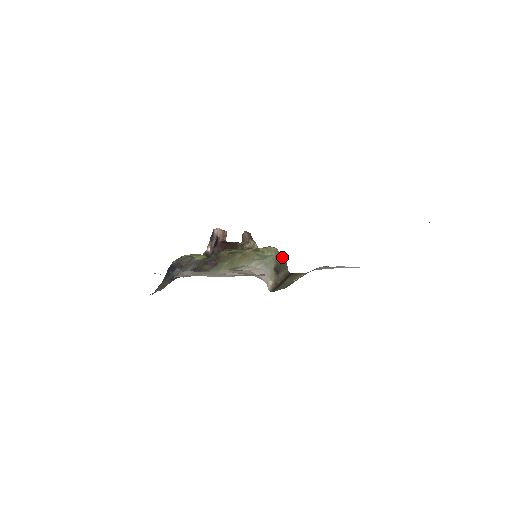
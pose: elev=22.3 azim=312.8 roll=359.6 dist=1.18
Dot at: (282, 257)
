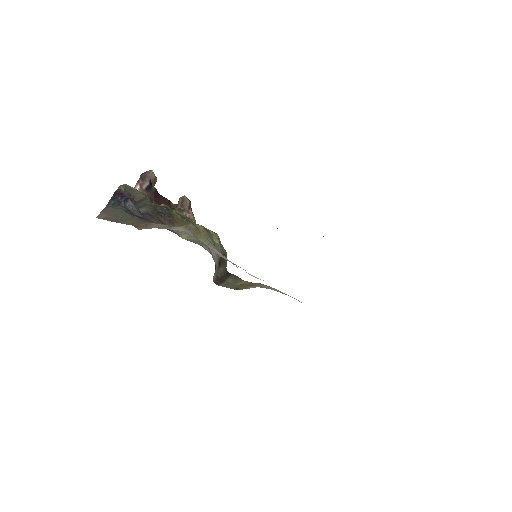
Dot at: (225, 251)
